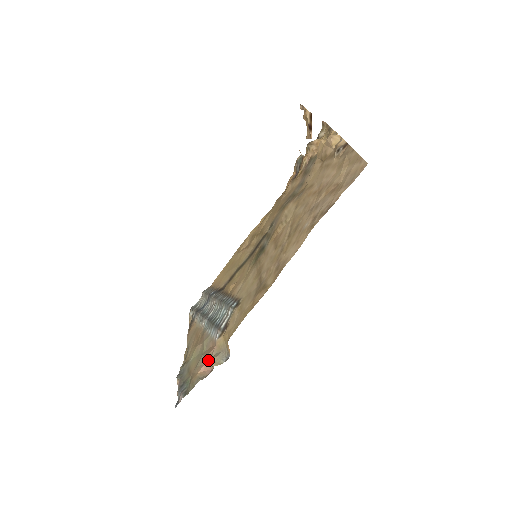
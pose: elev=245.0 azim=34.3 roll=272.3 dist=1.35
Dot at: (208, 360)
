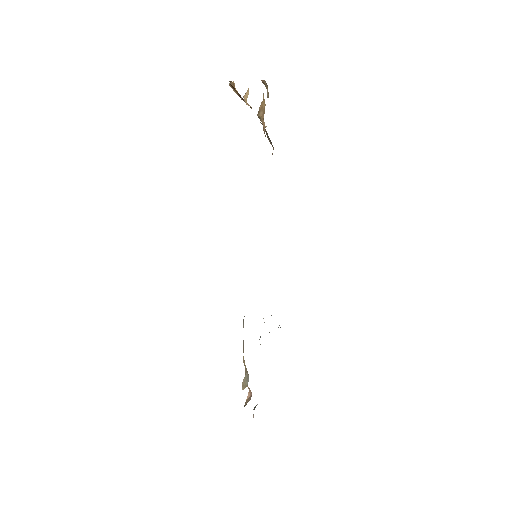
Dot at: occluded
